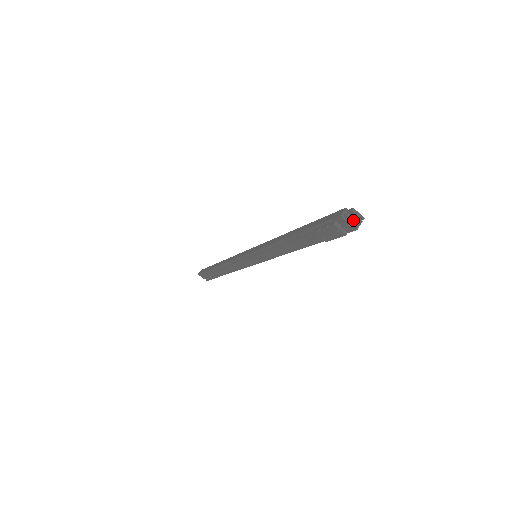
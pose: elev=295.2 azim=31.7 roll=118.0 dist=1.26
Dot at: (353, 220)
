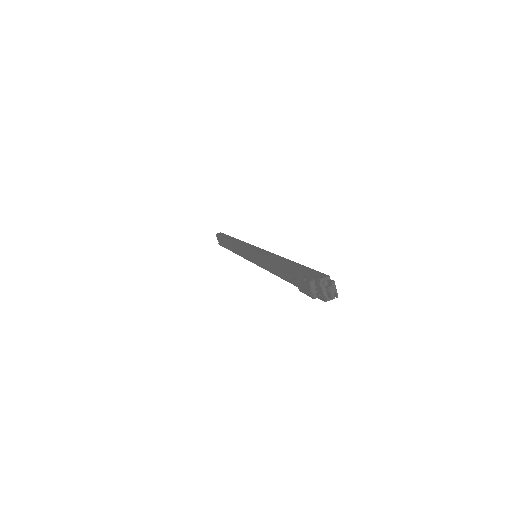
Dot at: (327, 291)
